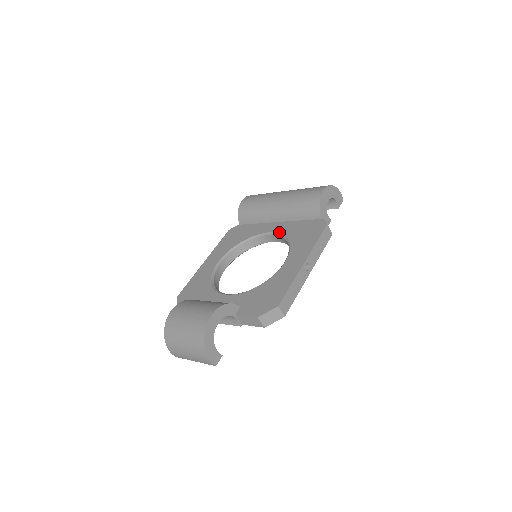
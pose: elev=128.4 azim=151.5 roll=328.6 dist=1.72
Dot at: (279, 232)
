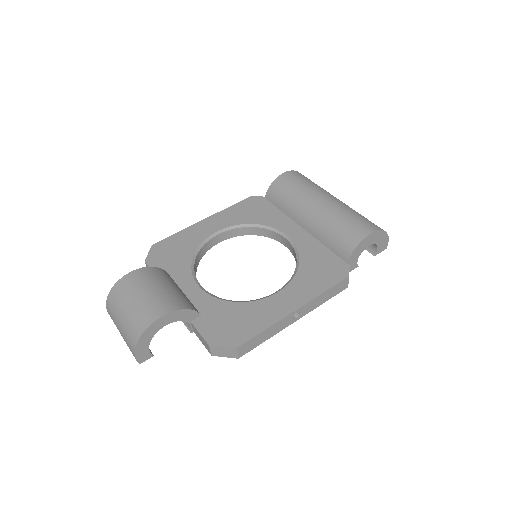
Dot at: (296, 244)
